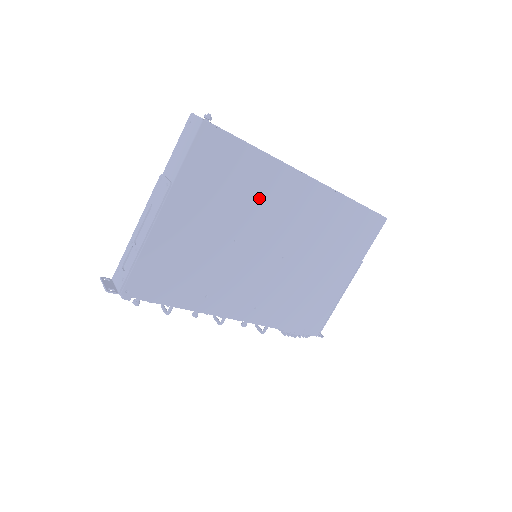
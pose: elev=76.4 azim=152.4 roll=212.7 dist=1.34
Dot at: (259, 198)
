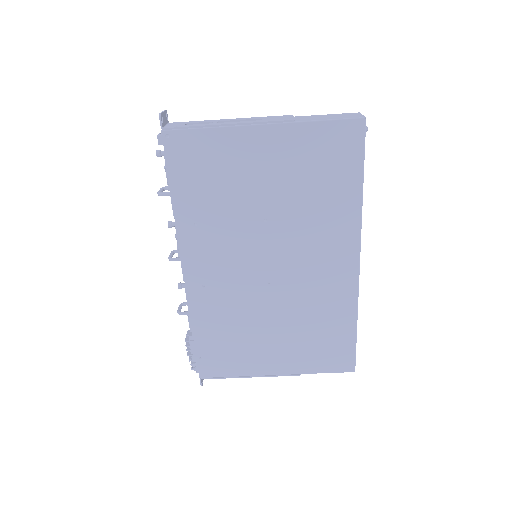
Dot at: (317, 219)
